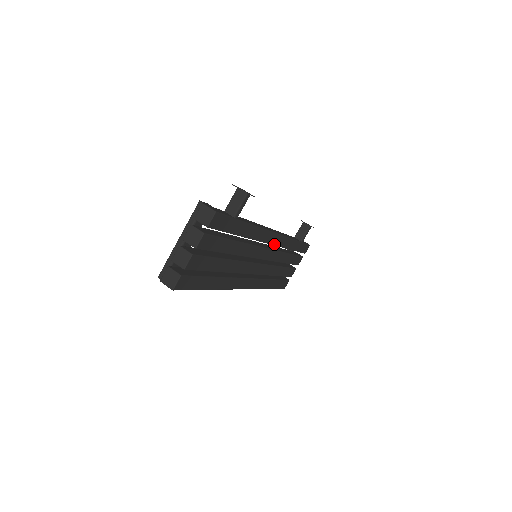
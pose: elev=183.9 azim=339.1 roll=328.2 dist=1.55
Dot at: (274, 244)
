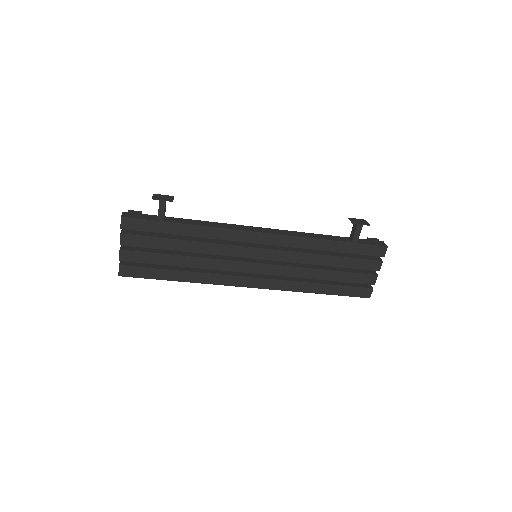
Dot at: (270, 244)
